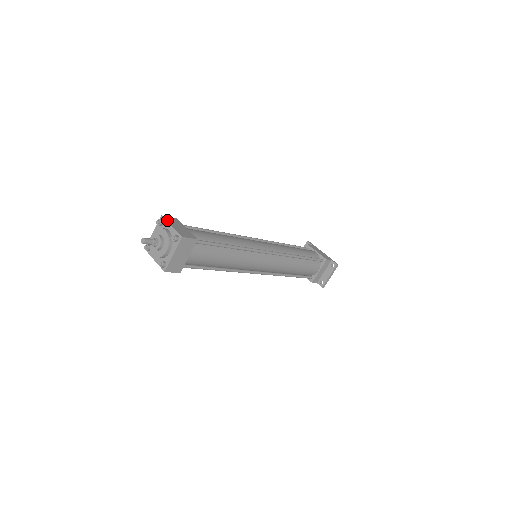
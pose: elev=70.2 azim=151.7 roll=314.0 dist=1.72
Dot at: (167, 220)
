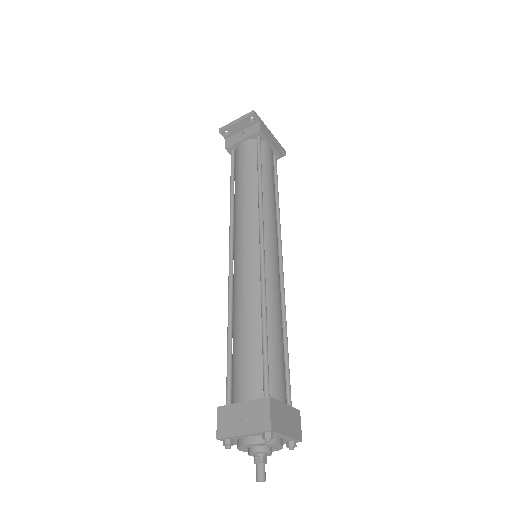
Dot at: (279, 430)
